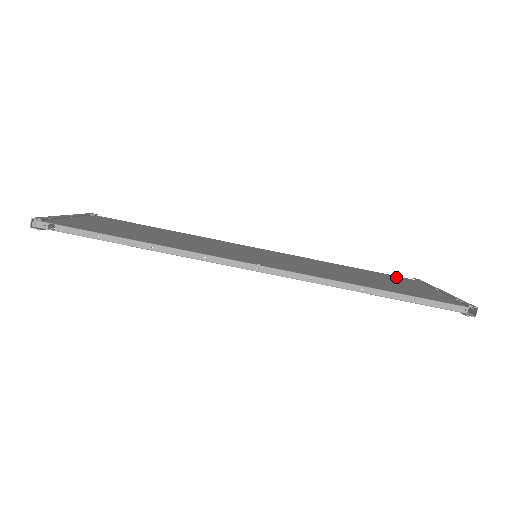
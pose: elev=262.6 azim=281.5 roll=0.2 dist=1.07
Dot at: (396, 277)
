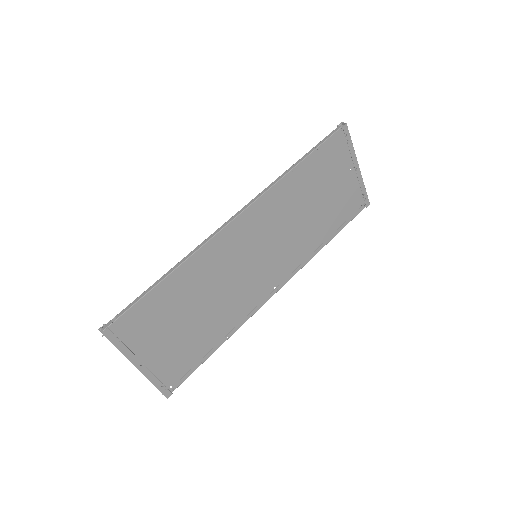
Dot at: (348, 209)
